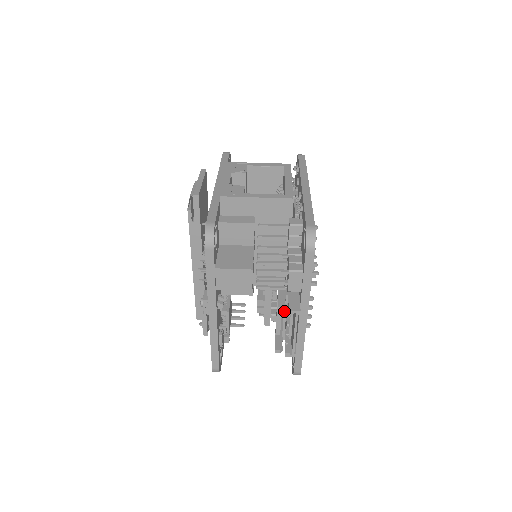
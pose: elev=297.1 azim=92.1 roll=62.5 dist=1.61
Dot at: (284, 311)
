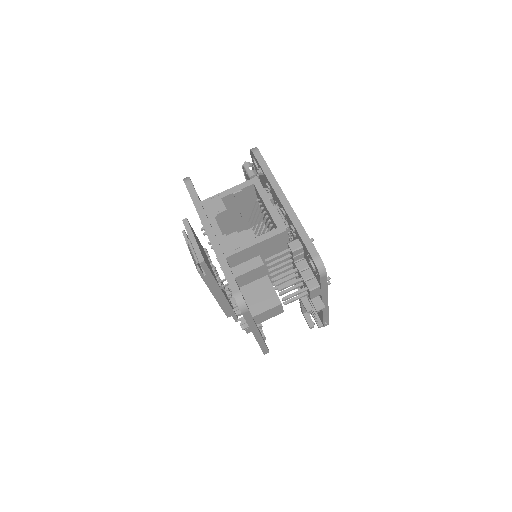
Dot at: occluded
